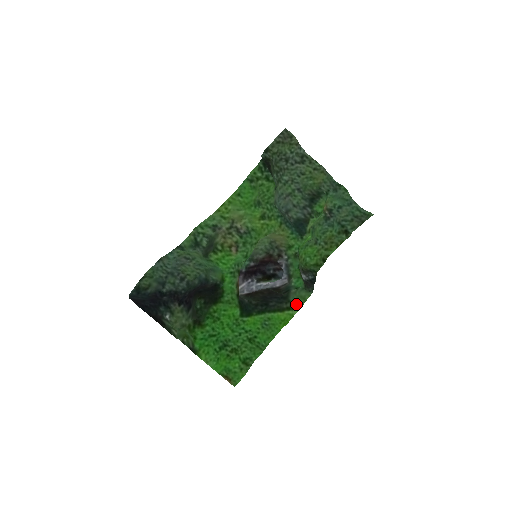
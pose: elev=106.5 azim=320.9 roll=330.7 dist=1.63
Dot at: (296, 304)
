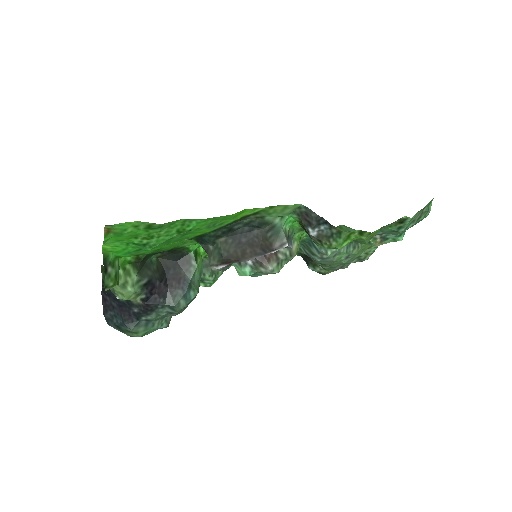
Dot at: (270, 211)
